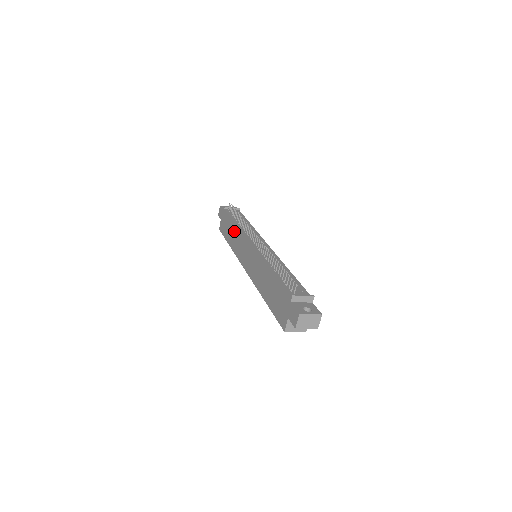
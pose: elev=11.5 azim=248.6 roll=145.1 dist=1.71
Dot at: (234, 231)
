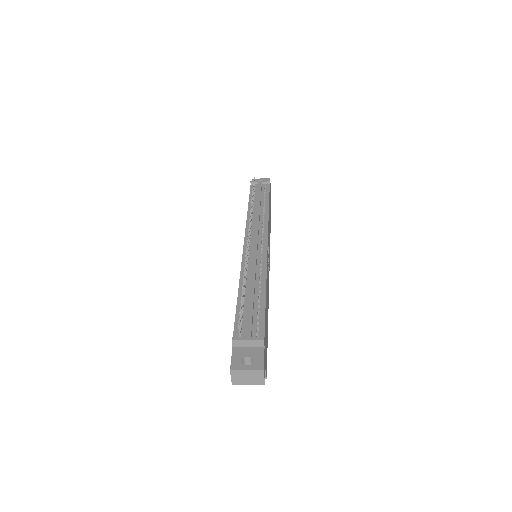
Dot at: occluded
